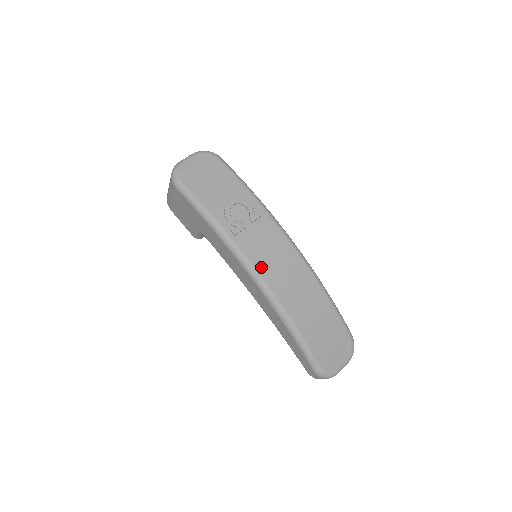
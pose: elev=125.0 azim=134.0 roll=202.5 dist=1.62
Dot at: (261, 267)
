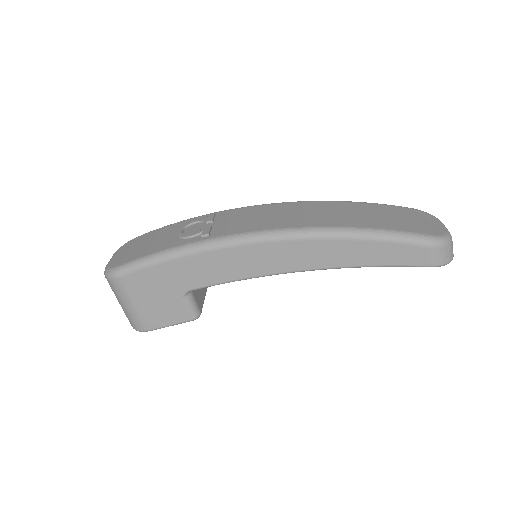
Dot at: (261, 227)
